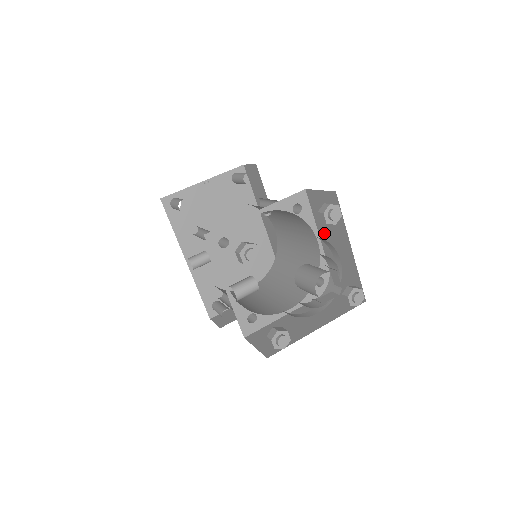
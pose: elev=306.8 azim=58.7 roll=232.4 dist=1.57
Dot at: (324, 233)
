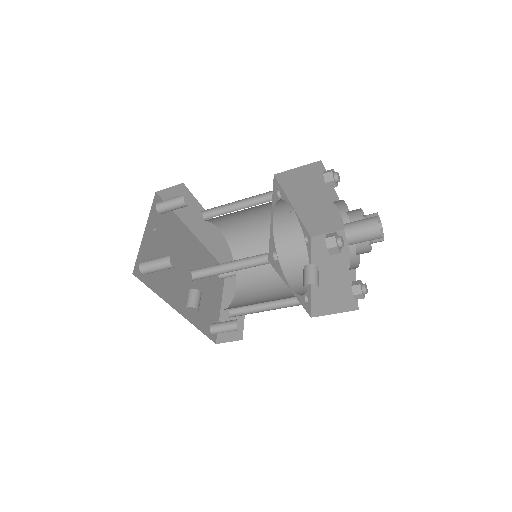
Dot at: (300, 200)
